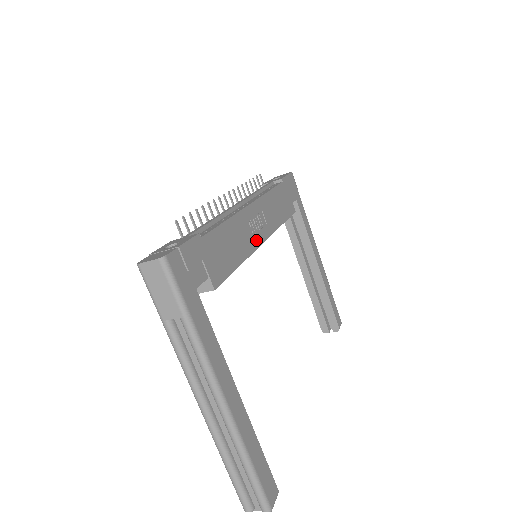
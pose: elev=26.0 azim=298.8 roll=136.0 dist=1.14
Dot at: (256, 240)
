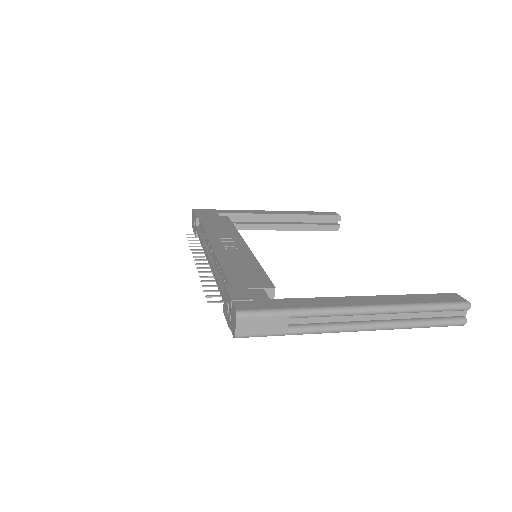
Dot at: (243, 250)
